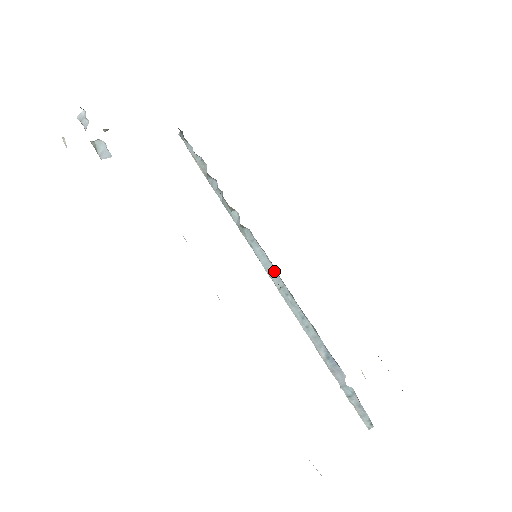
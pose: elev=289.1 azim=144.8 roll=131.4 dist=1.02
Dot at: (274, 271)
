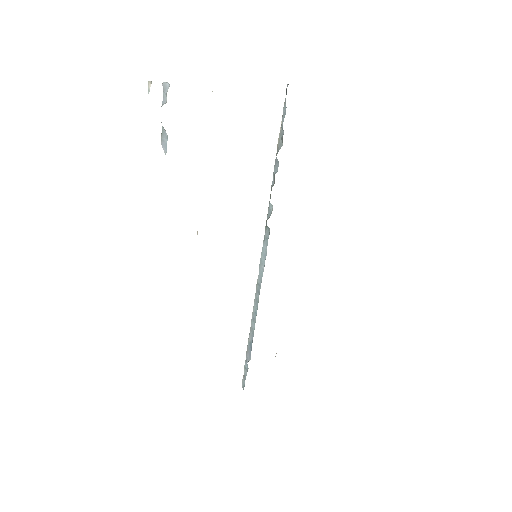
Dot at: (262, 272)
